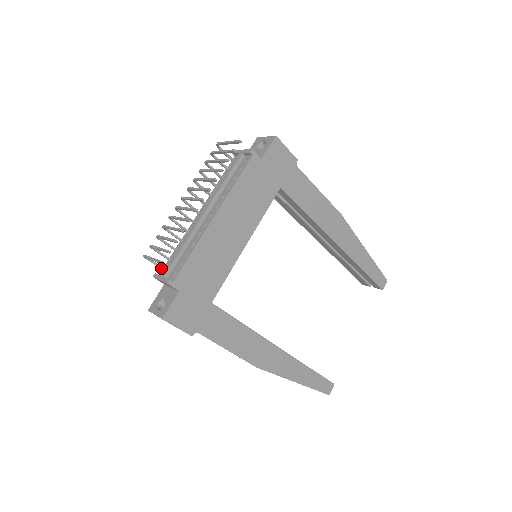
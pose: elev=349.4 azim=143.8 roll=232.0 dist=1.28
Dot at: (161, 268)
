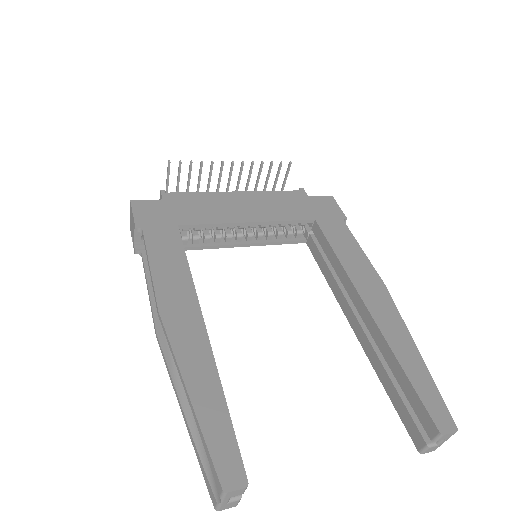
Dot at: occluded
